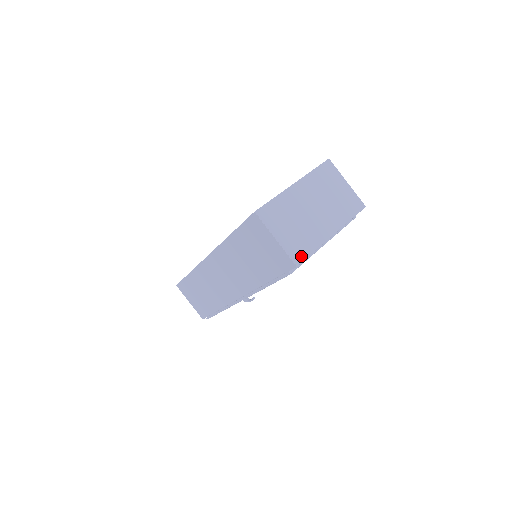
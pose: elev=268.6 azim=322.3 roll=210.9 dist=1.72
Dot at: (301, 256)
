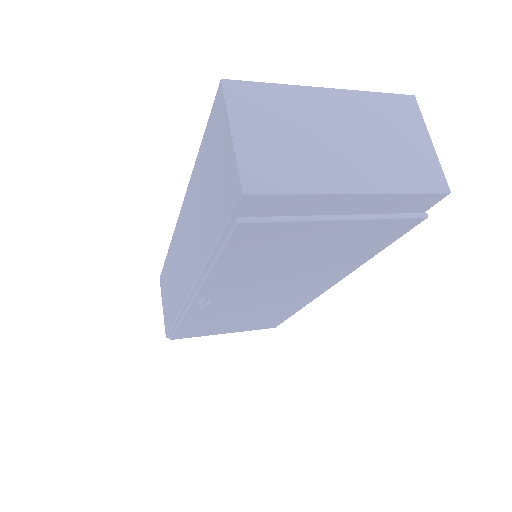
Dot at: (264, 184)
